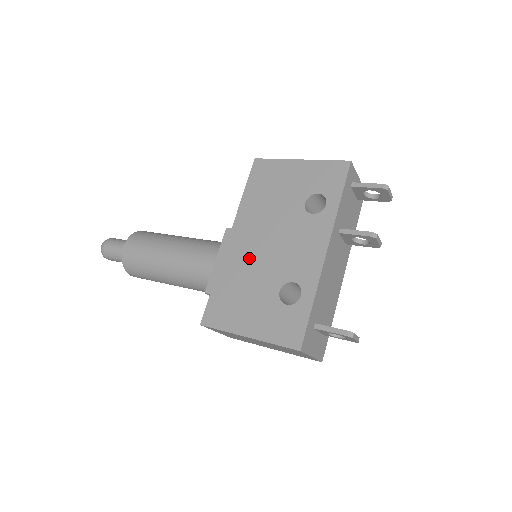
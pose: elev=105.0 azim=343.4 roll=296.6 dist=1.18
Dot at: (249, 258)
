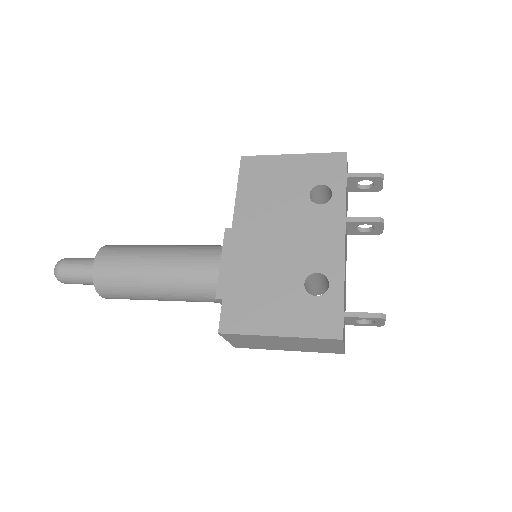
Dot at: (260, 255)
